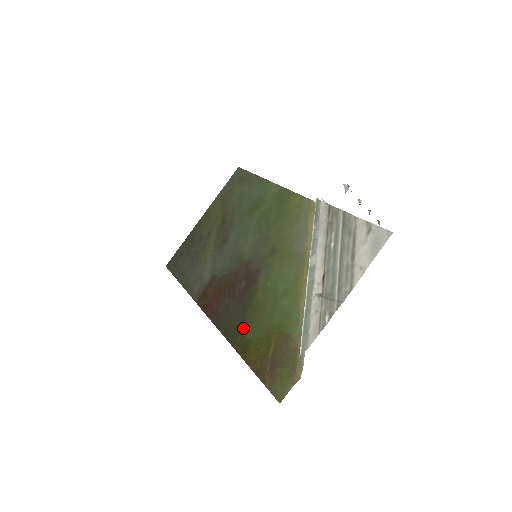
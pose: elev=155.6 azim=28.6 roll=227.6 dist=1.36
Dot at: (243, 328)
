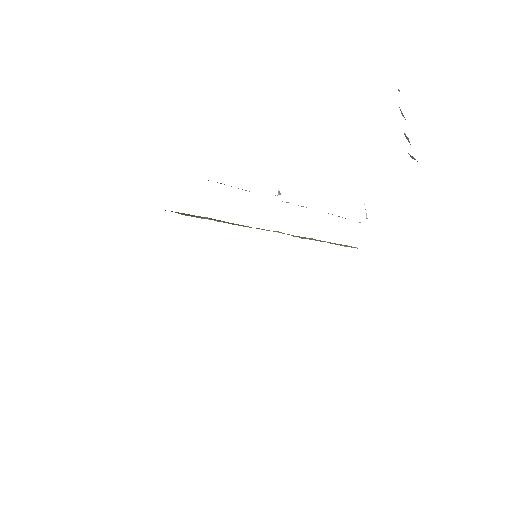
Dot at: occluded
